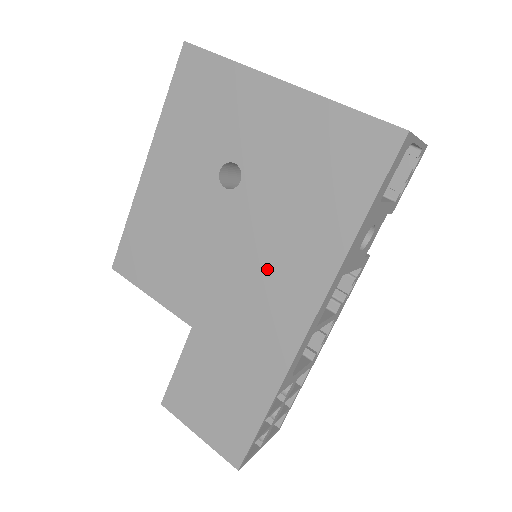
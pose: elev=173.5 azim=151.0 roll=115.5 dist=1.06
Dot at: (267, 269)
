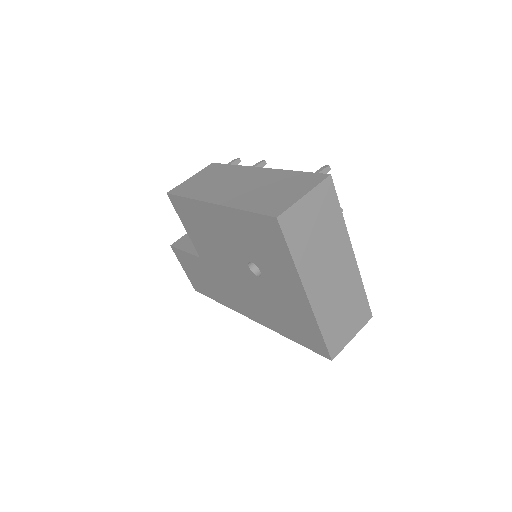
Dot at: (247, 296)
